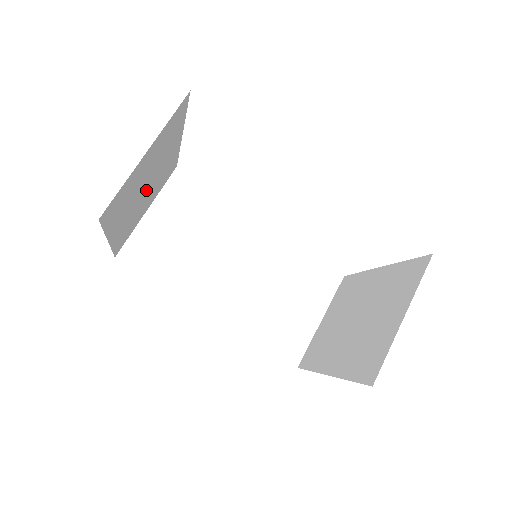
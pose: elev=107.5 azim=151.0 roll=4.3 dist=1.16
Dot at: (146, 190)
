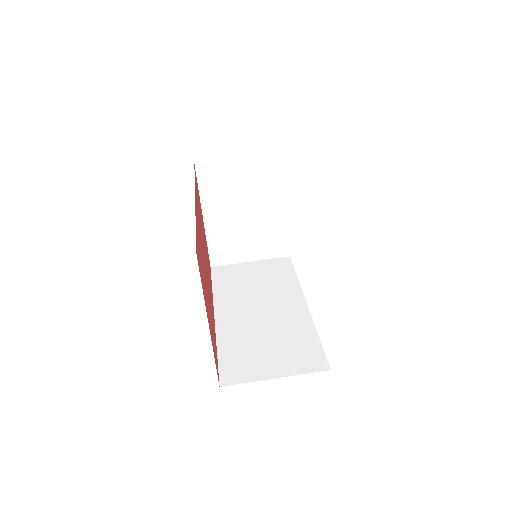
Dot at: (246, 219)
